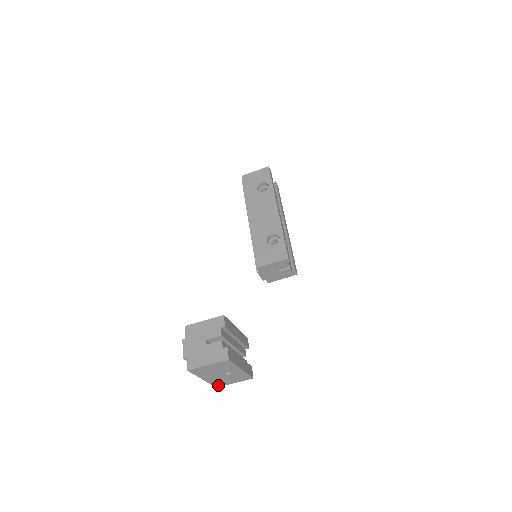
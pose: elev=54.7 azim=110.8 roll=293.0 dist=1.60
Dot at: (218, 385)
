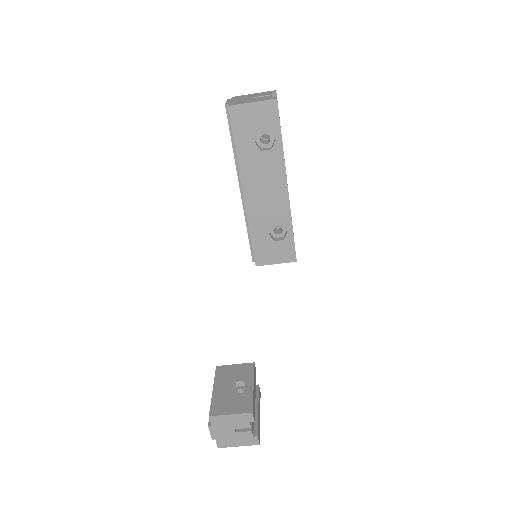
Dot at: occluded
